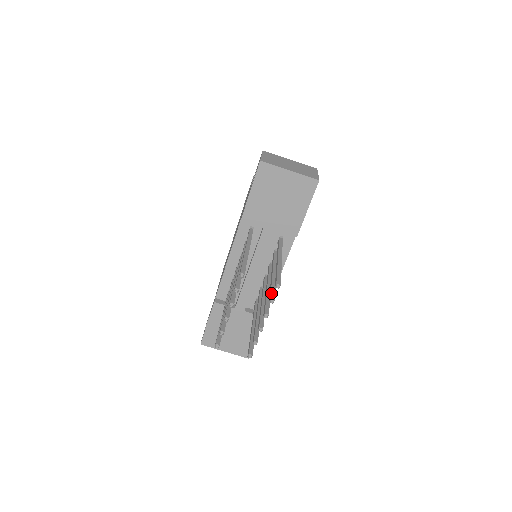
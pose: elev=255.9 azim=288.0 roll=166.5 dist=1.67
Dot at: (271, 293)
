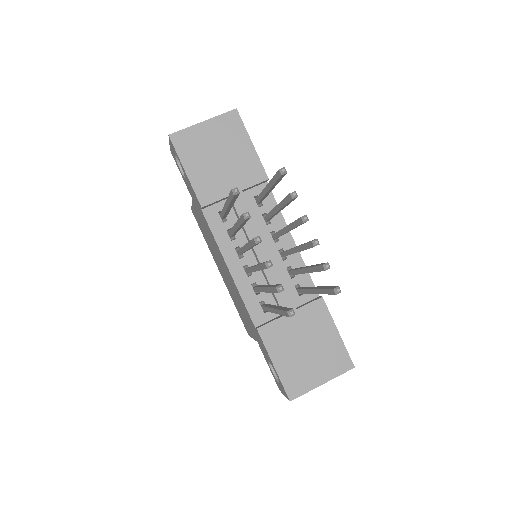
Dot at: (286, 196)
